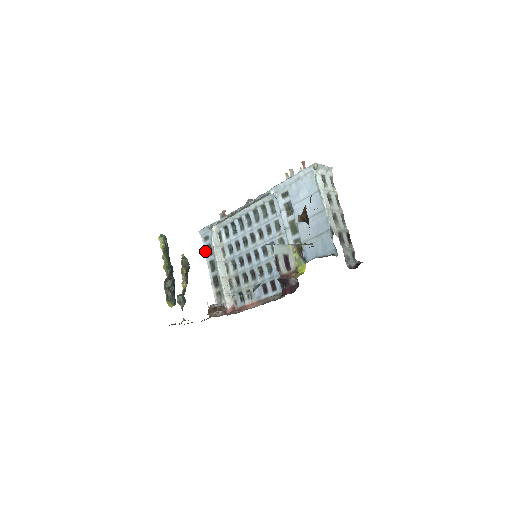
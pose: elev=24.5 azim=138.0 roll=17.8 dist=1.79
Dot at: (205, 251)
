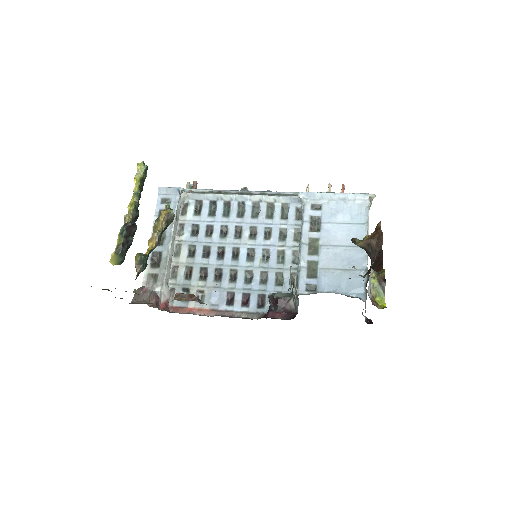
Dot at: (156, 215)
